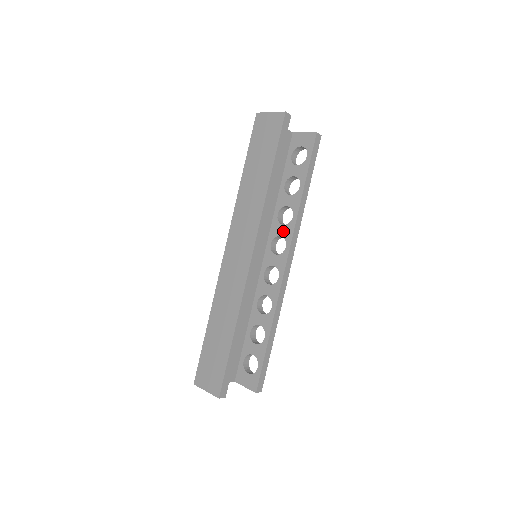
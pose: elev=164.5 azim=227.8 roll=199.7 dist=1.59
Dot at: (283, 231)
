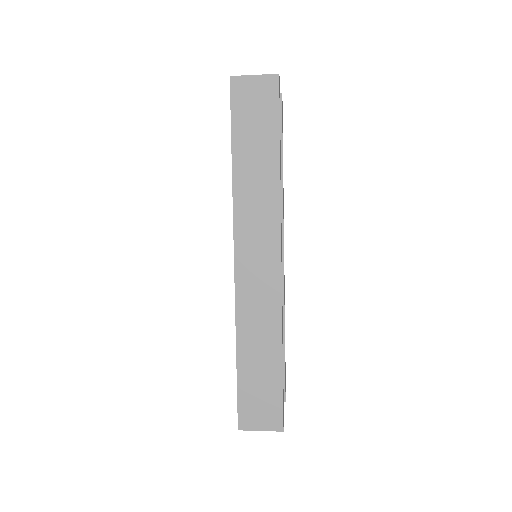
Dot at: occluded
